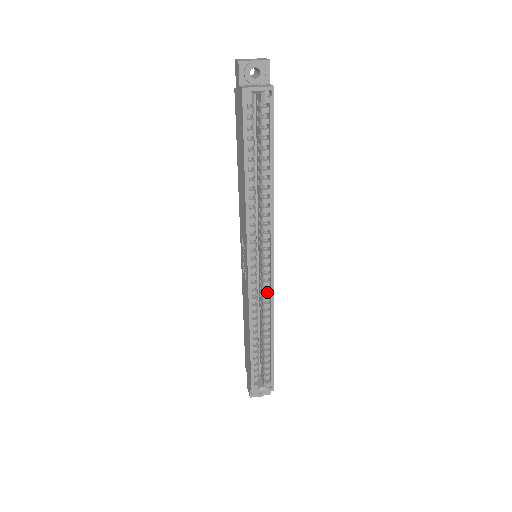
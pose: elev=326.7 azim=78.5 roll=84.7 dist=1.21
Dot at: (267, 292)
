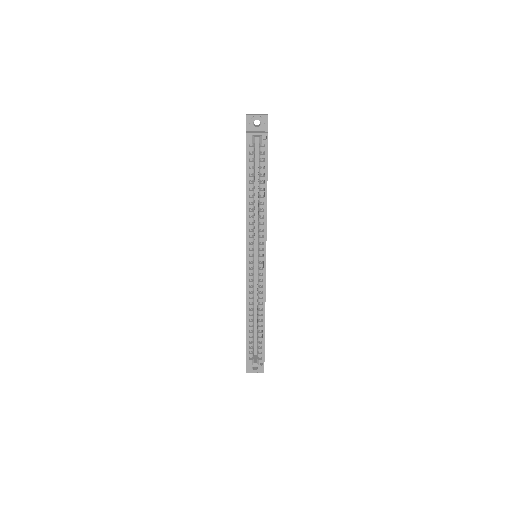
Dot at: (261, 284)
